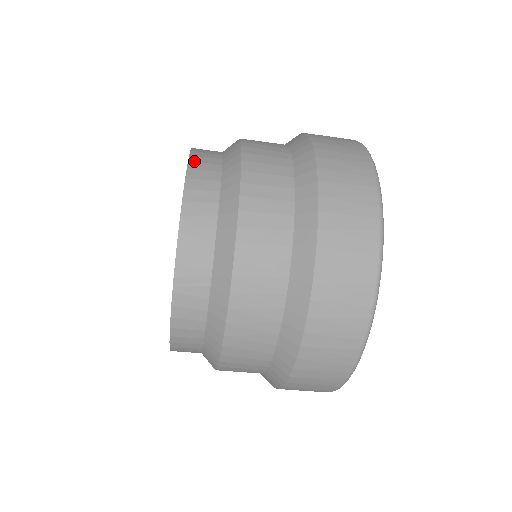
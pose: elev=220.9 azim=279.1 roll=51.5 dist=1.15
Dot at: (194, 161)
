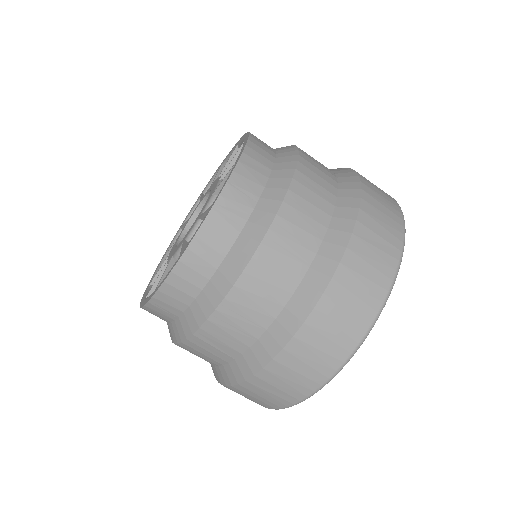
Dot at: (254, 138)
